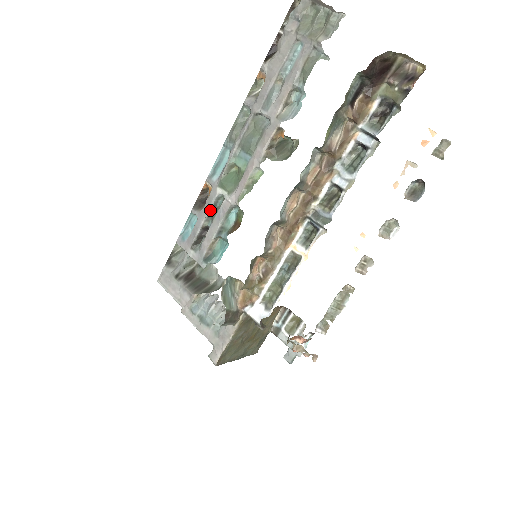
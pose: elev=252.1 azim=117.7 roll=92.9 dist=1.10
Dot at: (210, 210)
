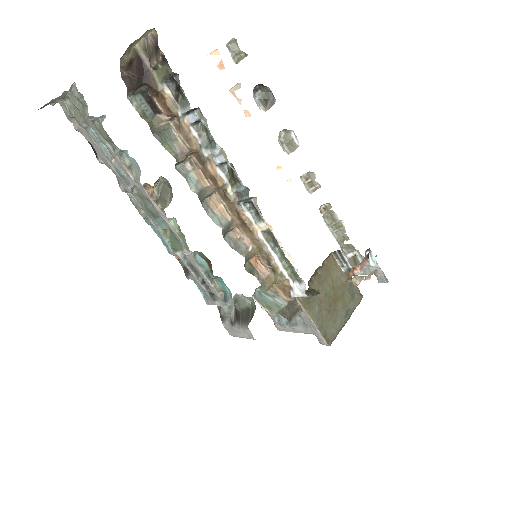
Dot at: (191, 269)
